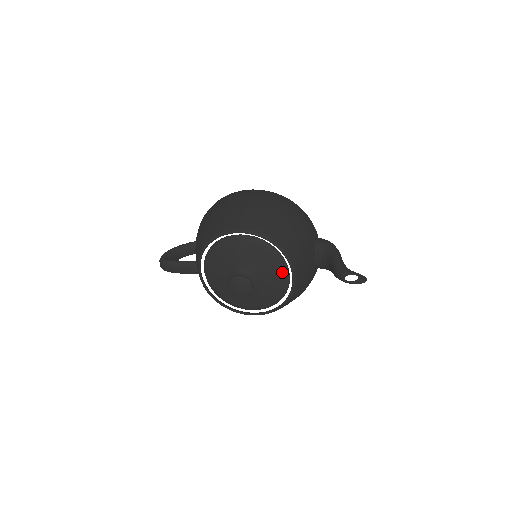
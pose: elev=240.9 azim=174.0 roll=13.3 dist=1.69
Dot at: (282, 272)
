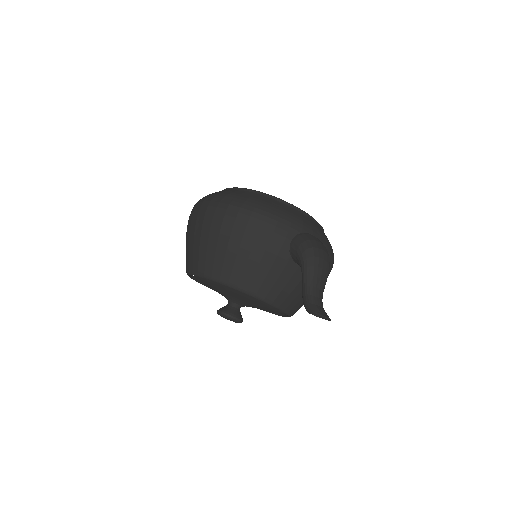
Dot at: (257, 300)
